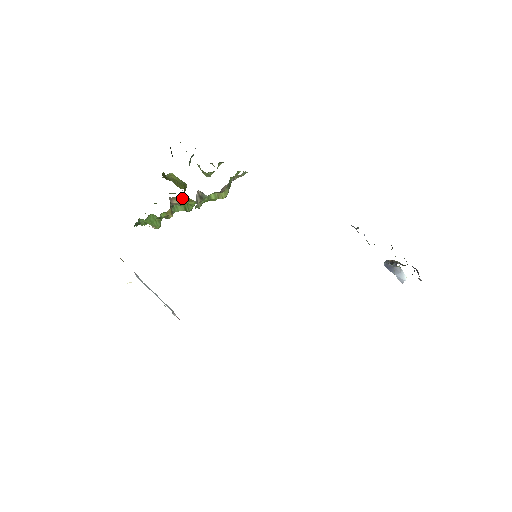
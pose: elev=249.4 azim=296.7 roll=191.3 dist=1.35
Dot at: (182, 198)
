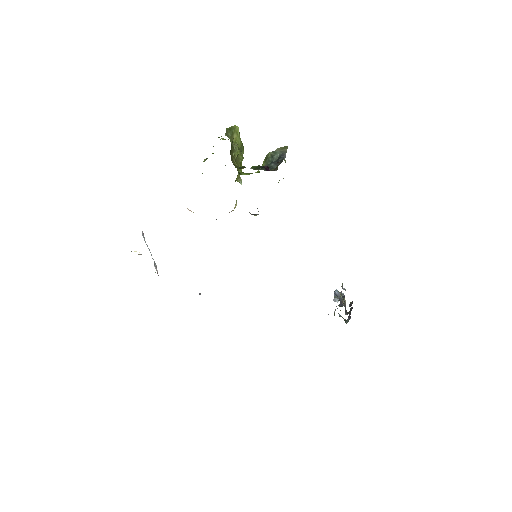
Dot at: occluded
